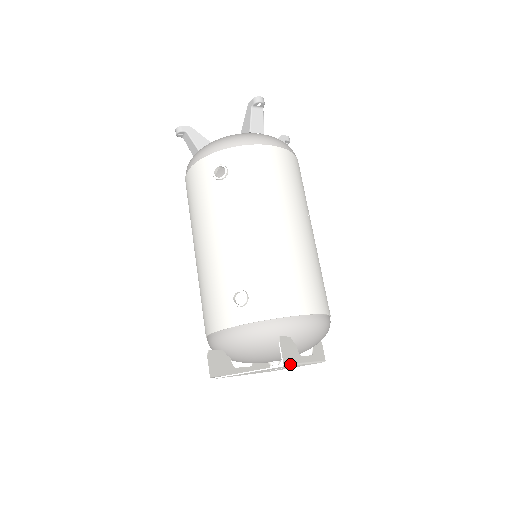
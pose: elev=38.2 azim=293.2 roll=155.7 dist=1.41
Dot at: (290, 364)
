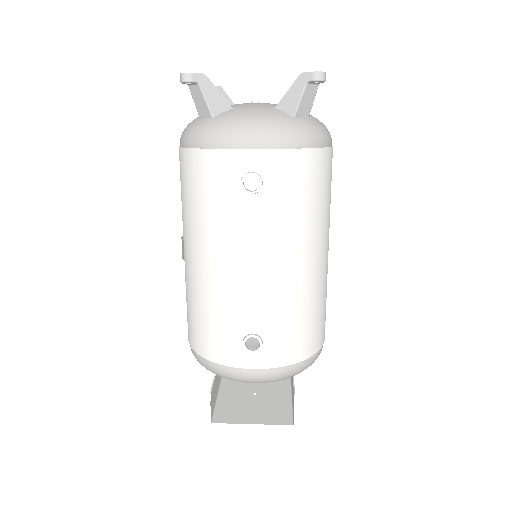
Dot at: occluded
